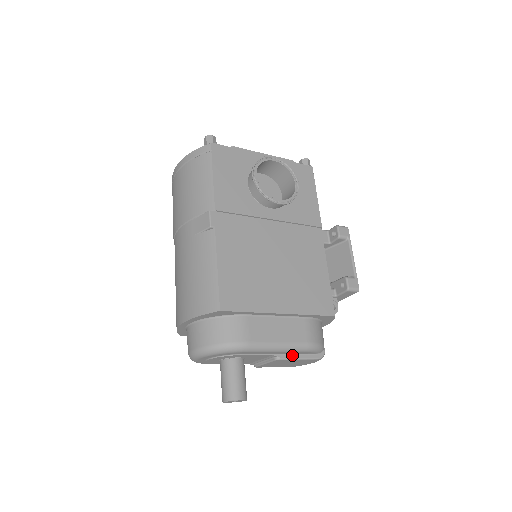
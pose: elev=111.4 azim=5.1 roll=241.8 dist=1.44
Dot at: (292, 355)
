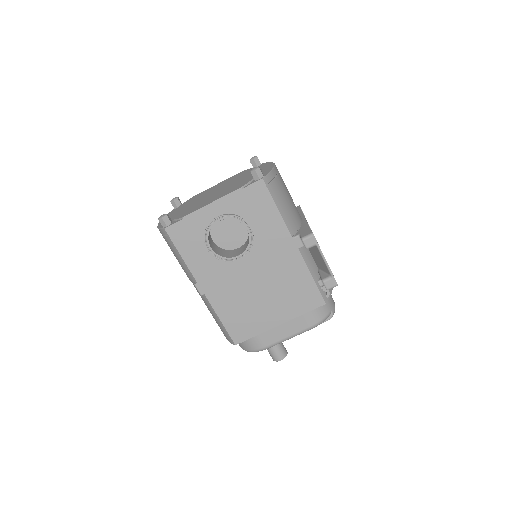
Dot at: occluded
